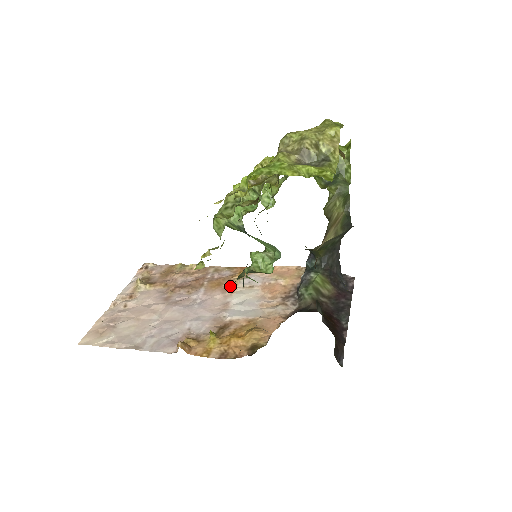
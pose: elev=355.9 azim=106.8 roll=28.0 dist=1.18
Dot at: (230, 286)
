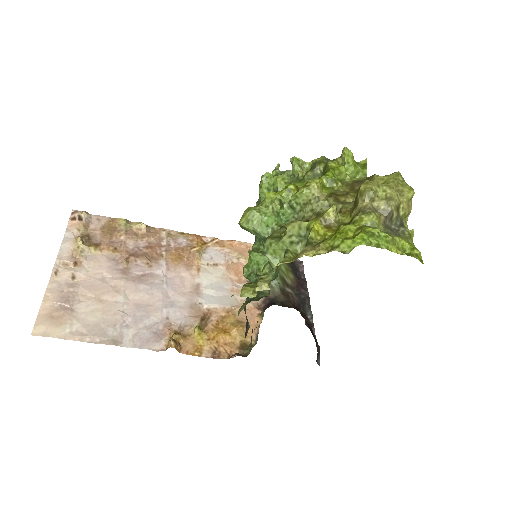
Dot at: (194, 262)
